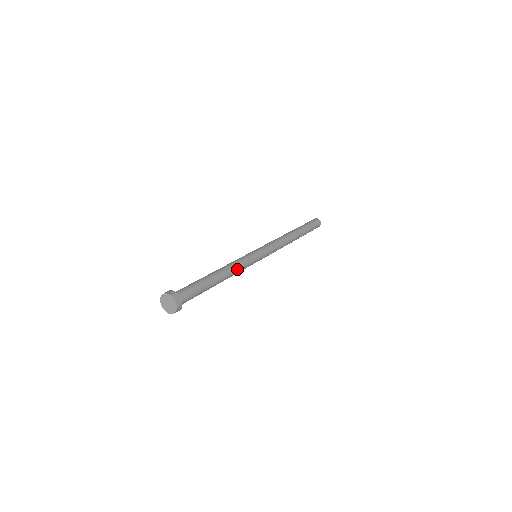
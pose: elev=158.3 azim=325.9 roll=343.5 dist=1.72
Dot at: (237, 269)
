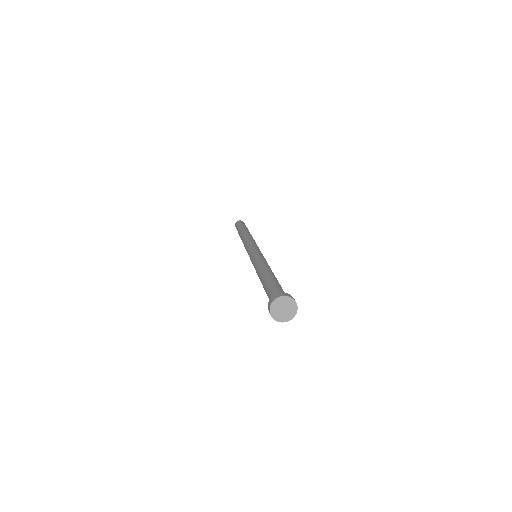
Dot at: occluded
